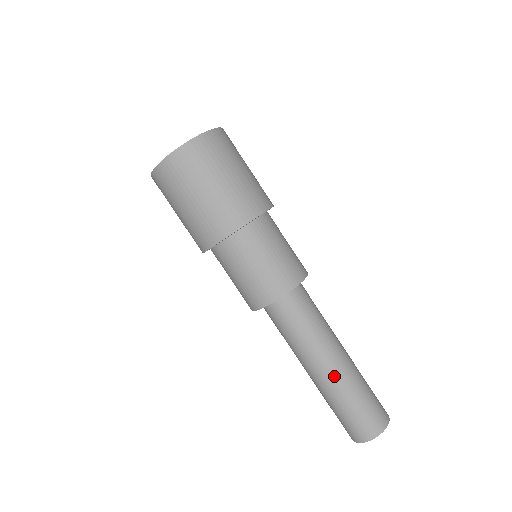
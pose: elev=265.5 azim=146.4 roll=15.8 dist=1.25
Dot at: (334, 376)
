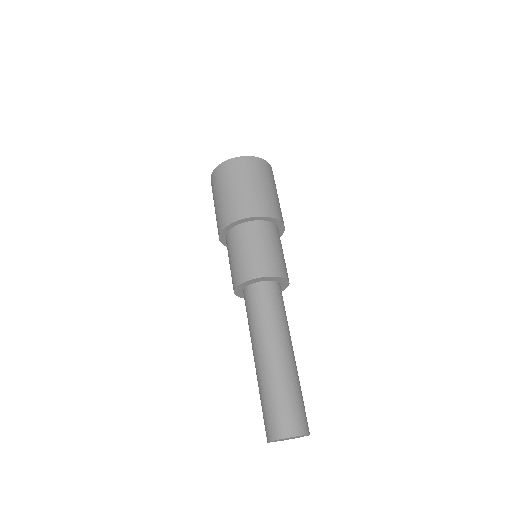
Dot at: (293, 362)
